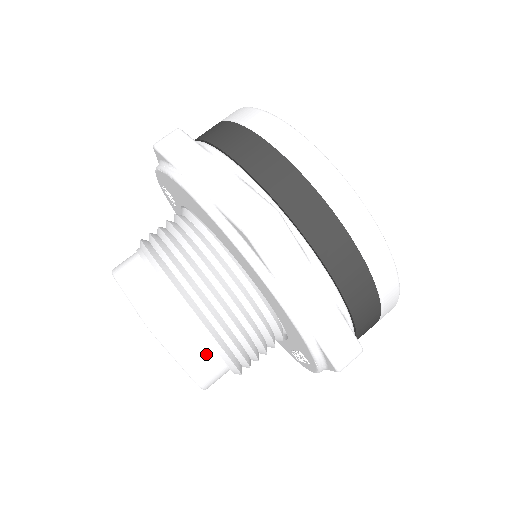
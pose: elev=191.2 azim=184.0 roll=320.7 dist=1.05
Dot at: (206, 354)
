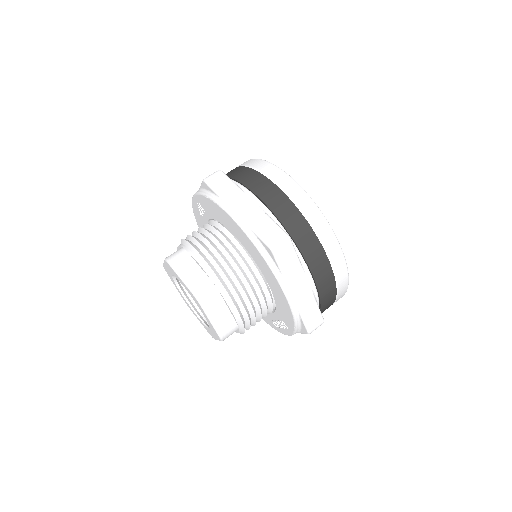
Dot at: (228, 318)
